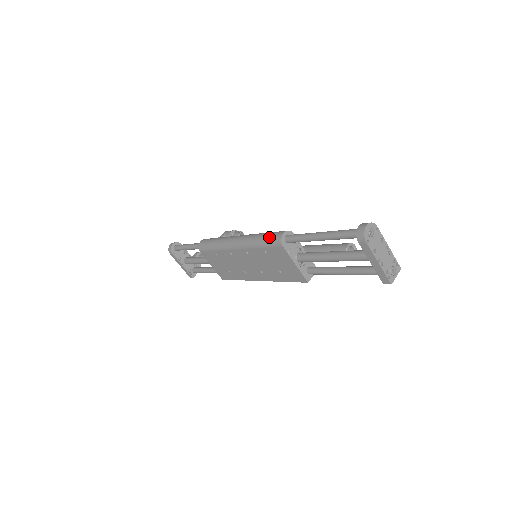
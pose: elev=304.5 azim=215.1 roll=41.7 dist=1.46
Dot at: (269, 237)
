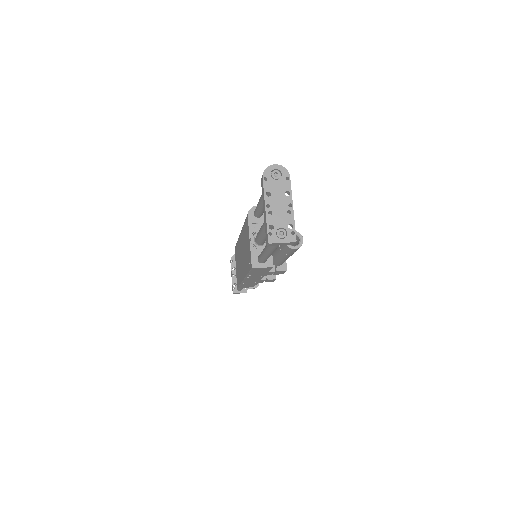
Dot at: occluded
